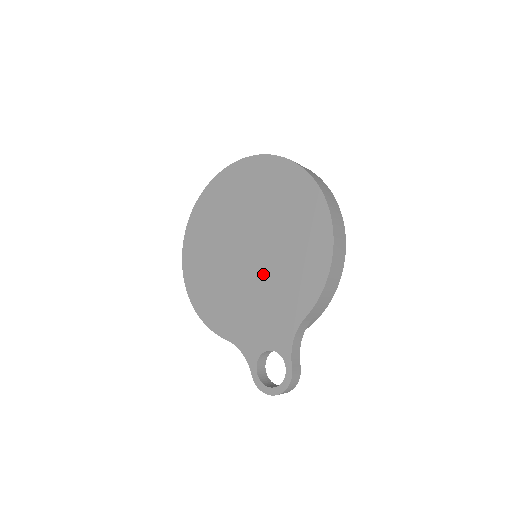
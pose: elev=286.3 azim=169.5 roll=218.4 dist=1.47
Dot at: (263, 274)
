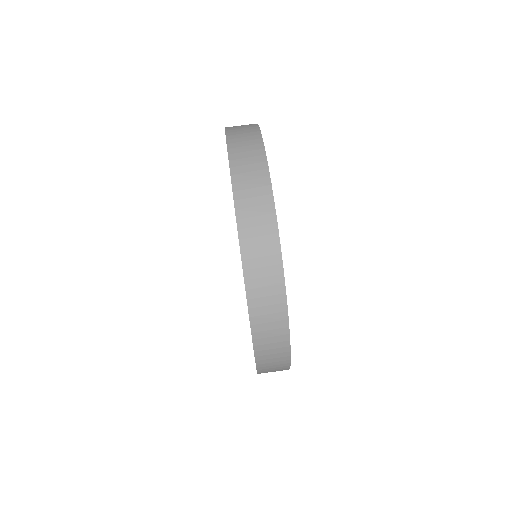
Dot at: occluded
